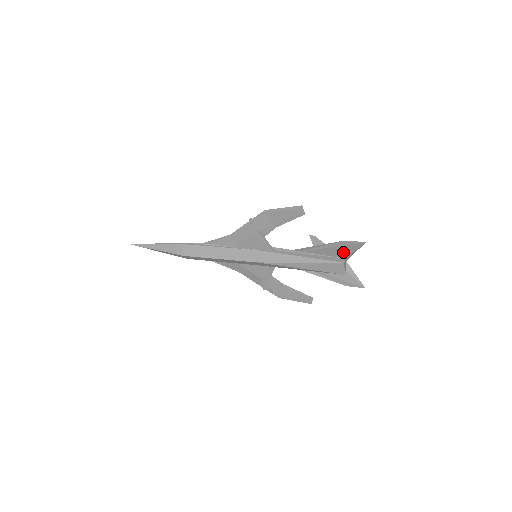
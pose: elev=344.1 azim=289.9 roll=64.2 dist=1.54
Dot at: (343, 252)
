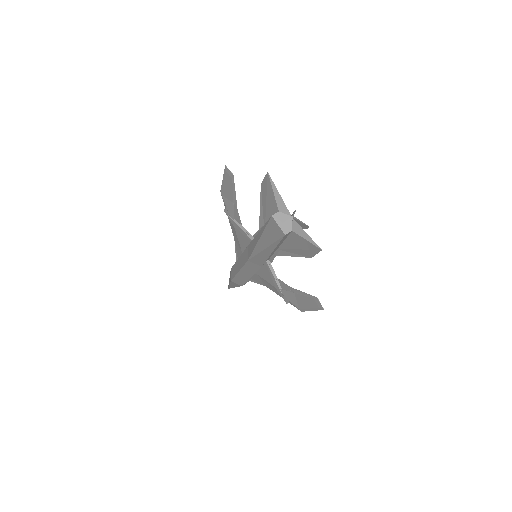
Dot at: occluded
